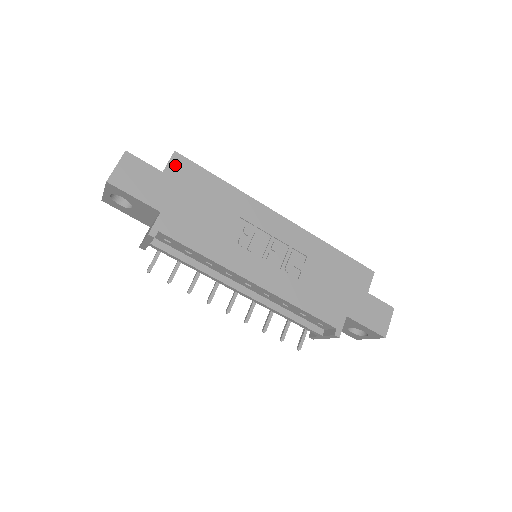
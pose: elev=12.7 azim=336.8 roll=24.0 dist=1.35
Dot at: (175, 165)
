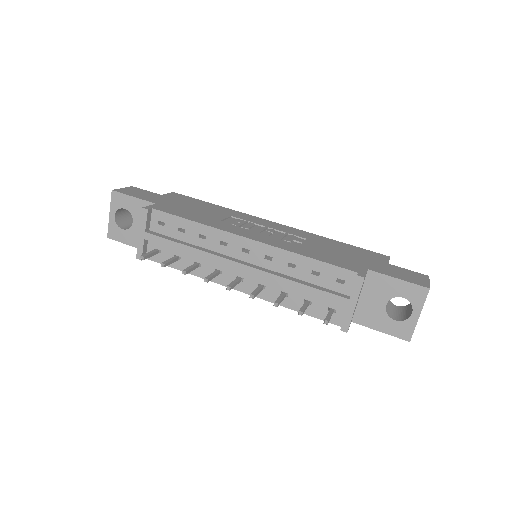
Dot at: (173, 195)
